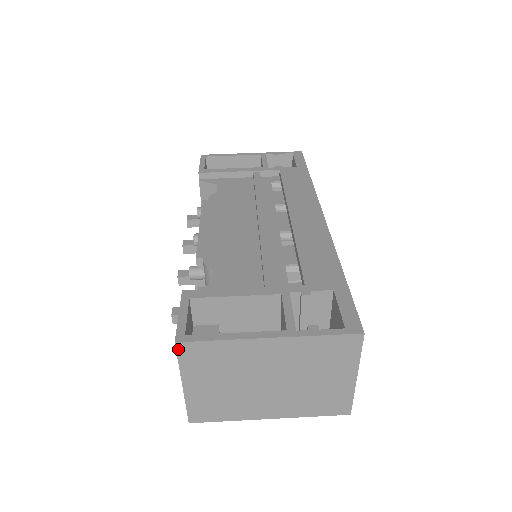
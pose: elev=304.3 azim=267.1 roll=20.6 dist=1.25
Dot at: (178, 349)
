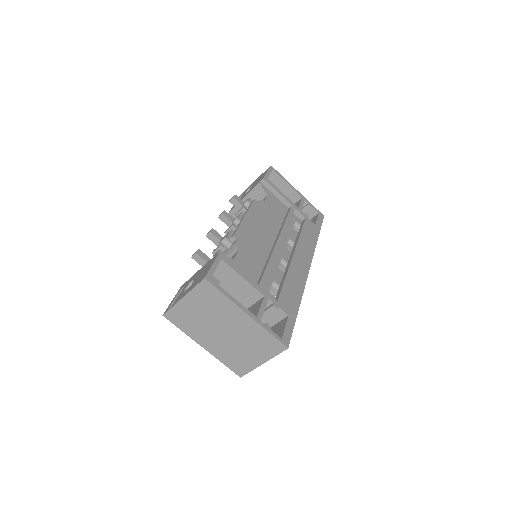
Dot at: (202, 282)
